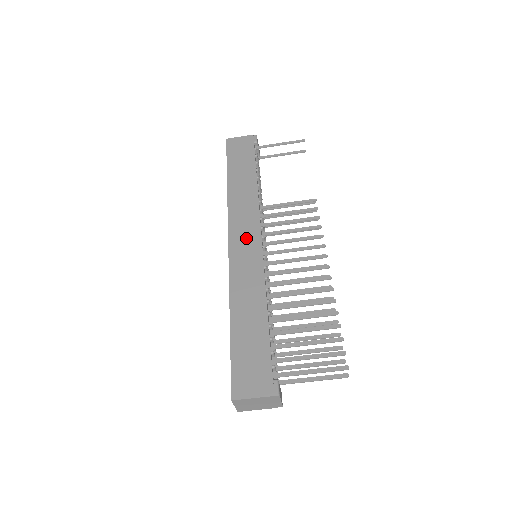
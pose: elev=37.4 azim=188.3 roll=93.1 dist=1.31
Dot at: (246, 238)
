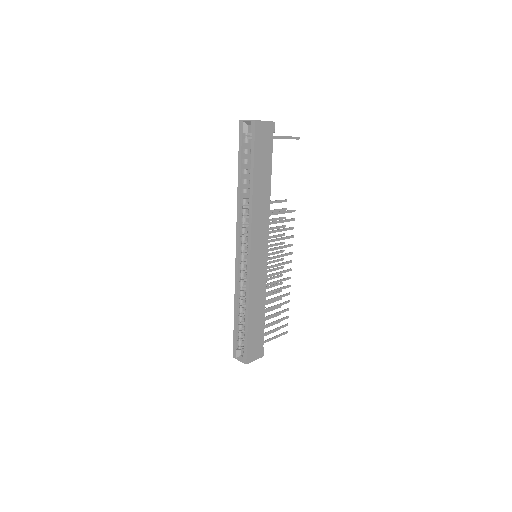
Dot at: (260, 249)
